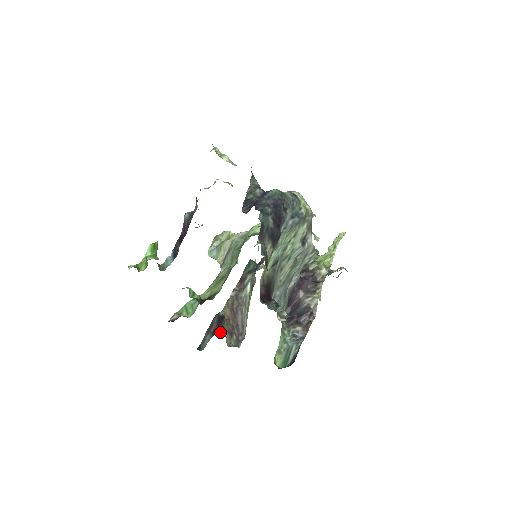
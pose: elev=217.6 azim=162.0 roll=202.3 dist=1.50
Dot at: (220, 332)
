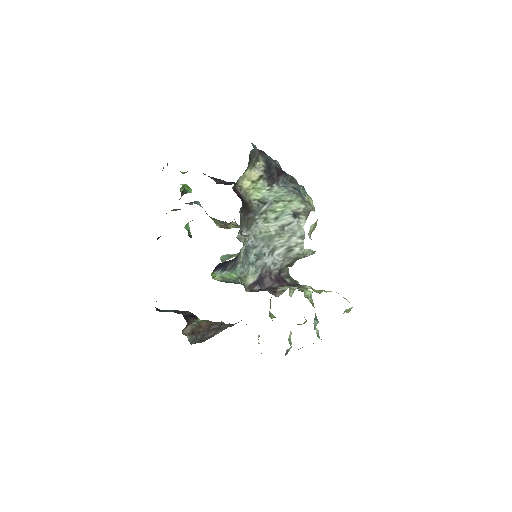
Dot at: (185, 318)
